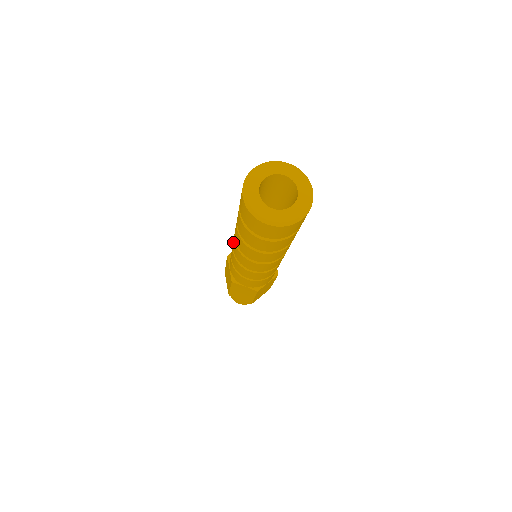
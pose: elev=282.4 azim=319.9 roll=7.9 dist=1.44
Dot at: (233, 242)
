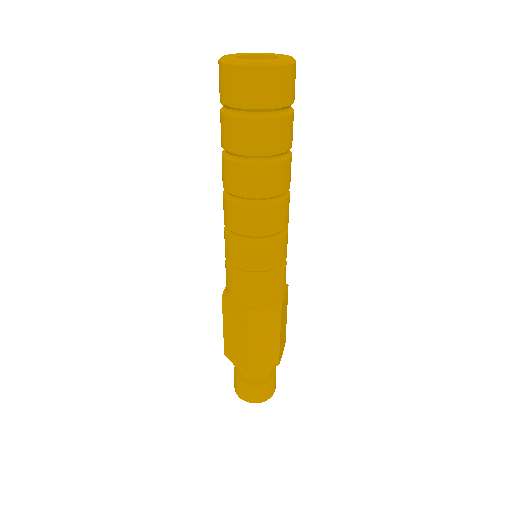
Dot at: (228, 218)
